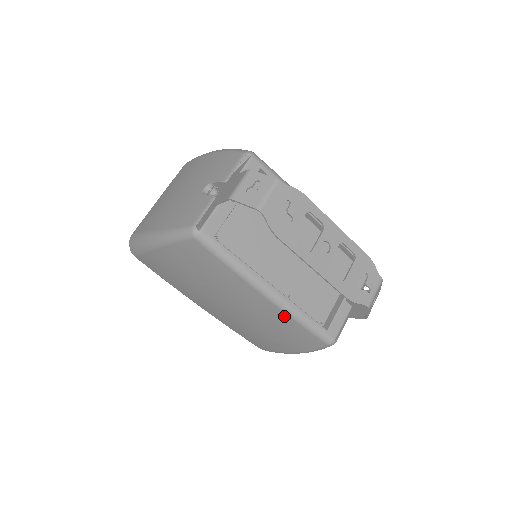
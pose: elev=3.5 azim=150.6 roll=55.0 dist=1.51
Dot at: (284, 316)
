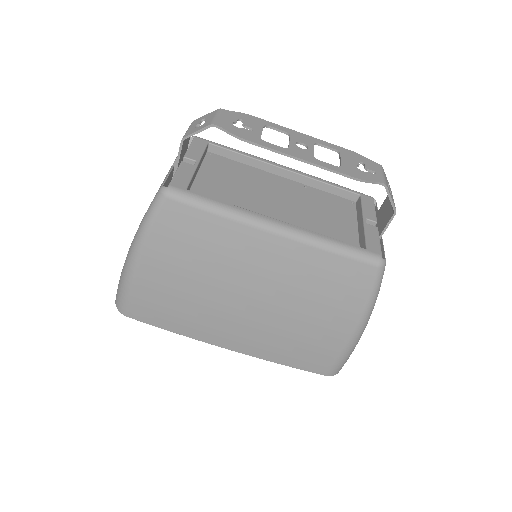
Dot at: (309, 252)
